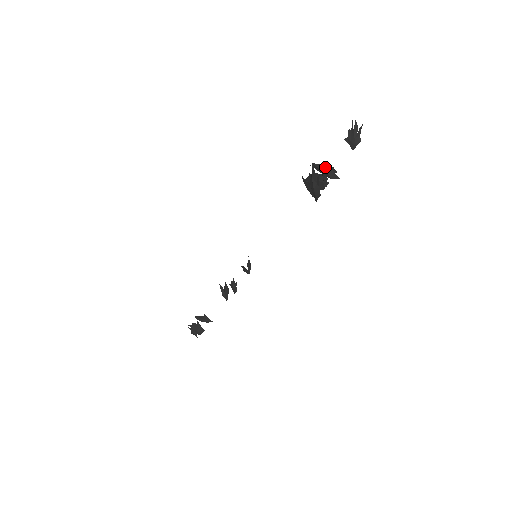
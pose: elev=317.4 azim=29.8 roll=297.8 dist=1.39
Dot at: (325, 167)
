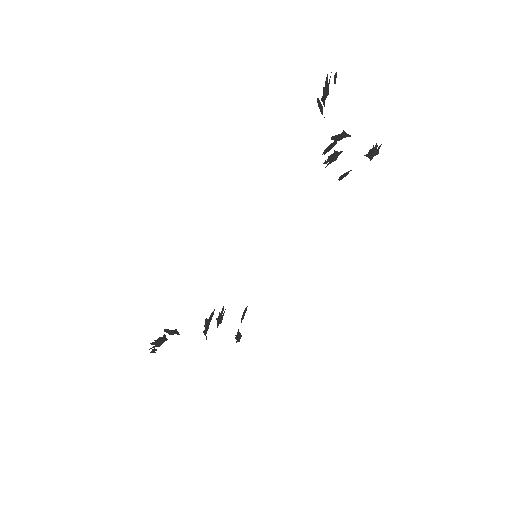
Dot at: (341, 134)
